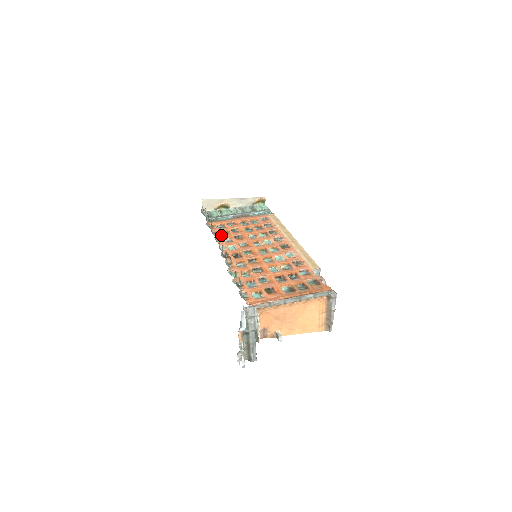
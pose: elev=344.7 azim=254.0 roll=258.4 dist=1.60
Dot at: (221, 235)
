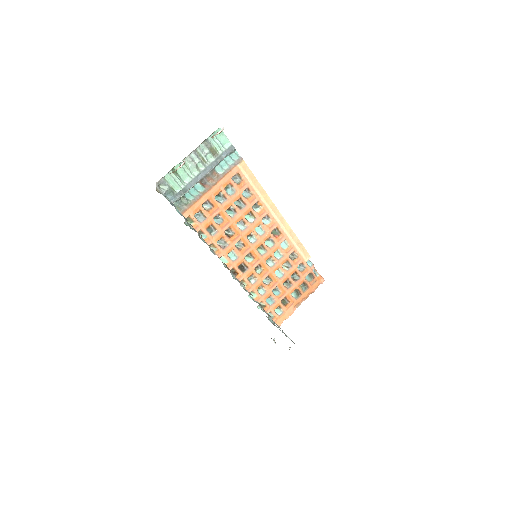
Dot at: (211, 237)
